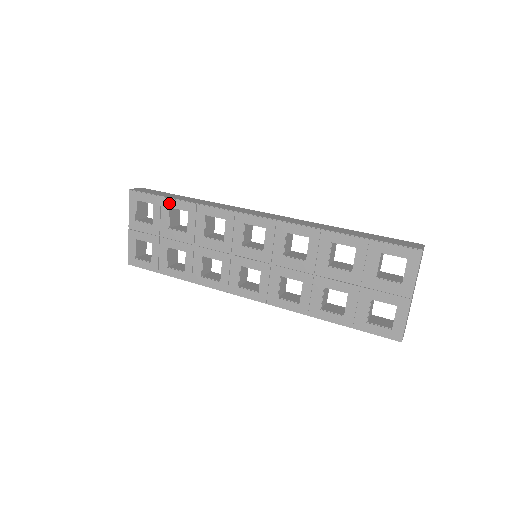
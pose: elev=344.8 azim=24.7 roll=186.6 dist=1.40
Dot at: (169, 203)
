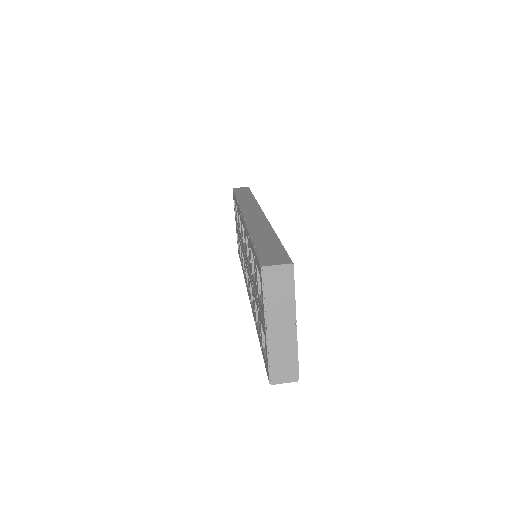
Dot at: (235, 200)
